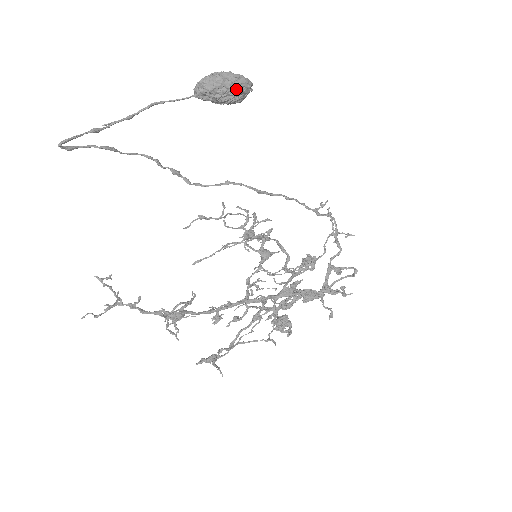
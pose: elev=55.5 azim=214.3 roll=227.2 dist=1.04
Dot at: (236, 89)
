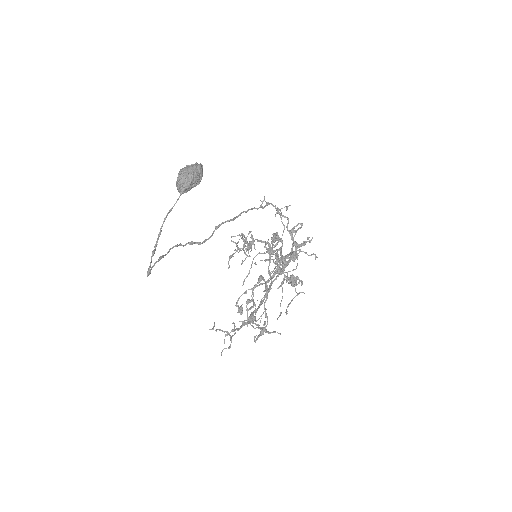
Dot at: (200, 174)
